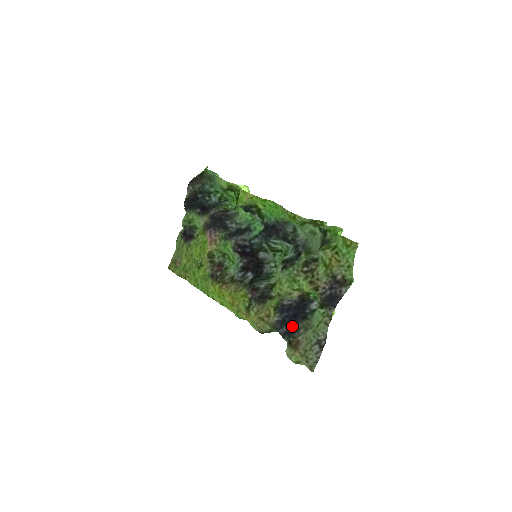
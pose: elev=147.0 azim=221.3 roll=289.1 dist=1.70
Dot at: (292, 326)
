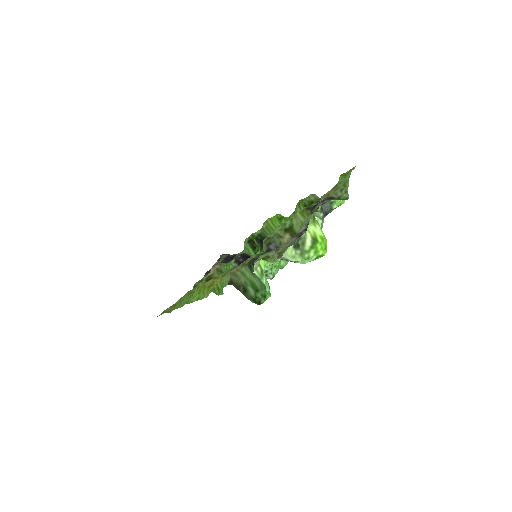
Dot at: occluded
